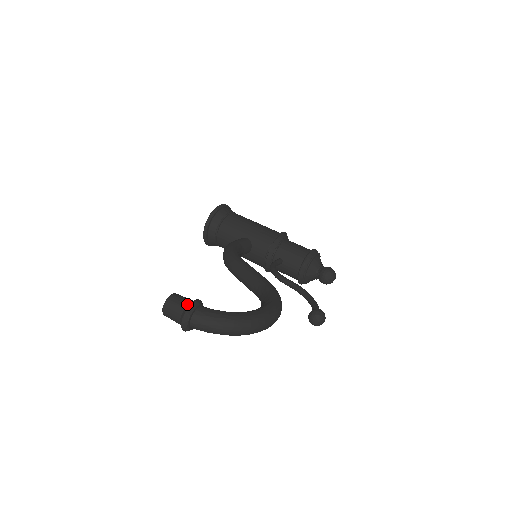
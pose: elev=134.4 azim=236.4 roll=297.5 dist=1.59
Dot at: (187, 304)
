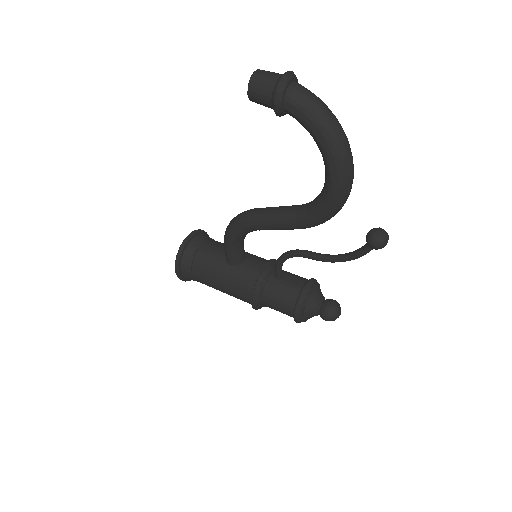
Dot at: occluded
